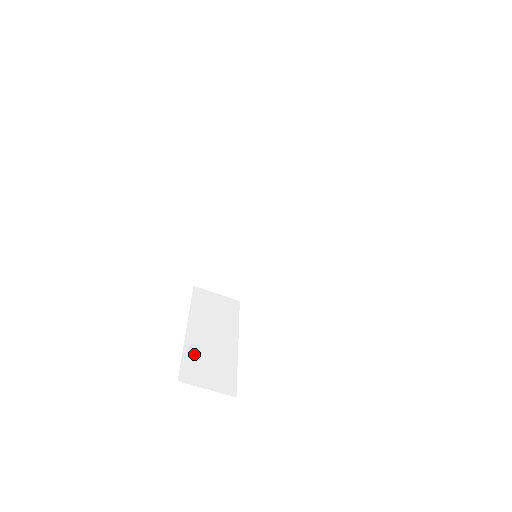
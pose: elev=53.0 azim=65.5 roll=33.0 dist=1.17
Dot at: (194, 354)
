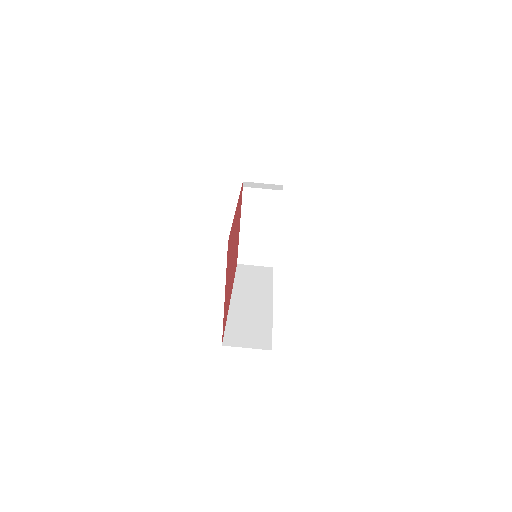
Dot at: occluded
